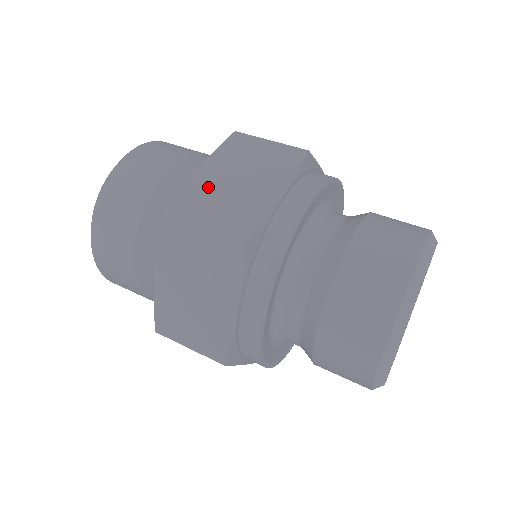
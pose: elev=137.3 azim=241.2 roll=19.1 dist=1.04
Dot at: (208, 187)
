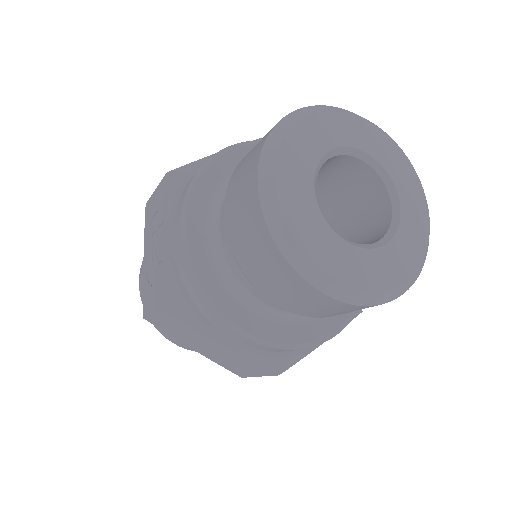
Dot at: occluded
